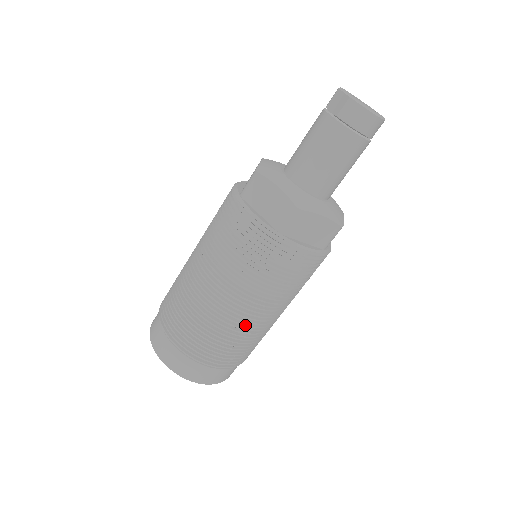
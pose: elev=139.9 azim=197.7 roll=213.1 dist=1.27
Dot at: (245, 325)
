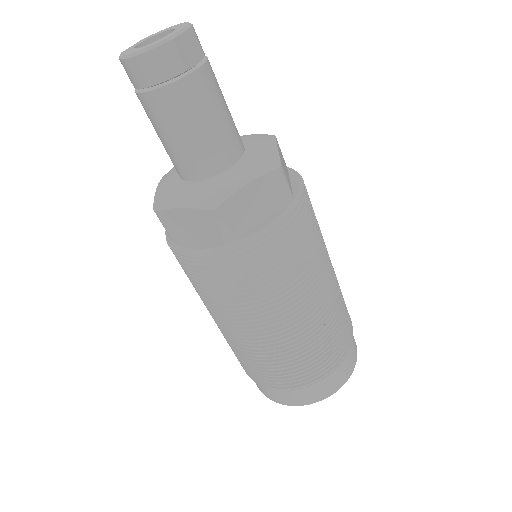
Dot at: (240, 342)
